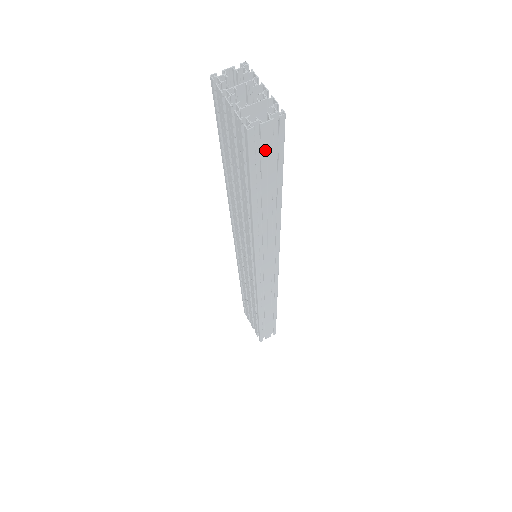
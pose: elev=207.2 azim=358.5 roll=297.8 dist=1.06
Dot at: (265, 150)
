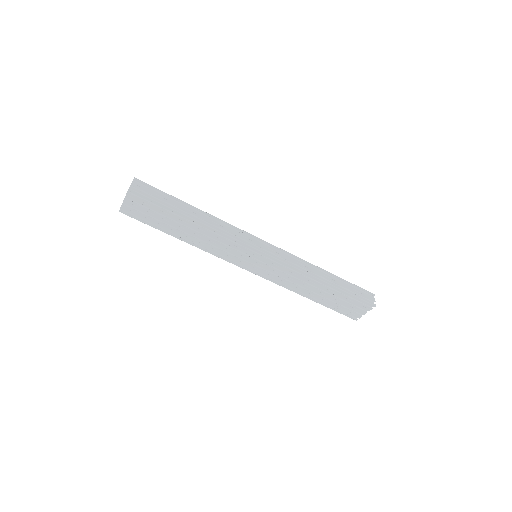
Dot at: (147, 191)
